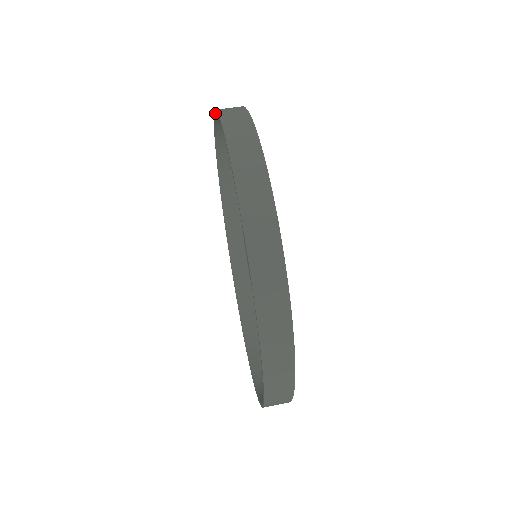
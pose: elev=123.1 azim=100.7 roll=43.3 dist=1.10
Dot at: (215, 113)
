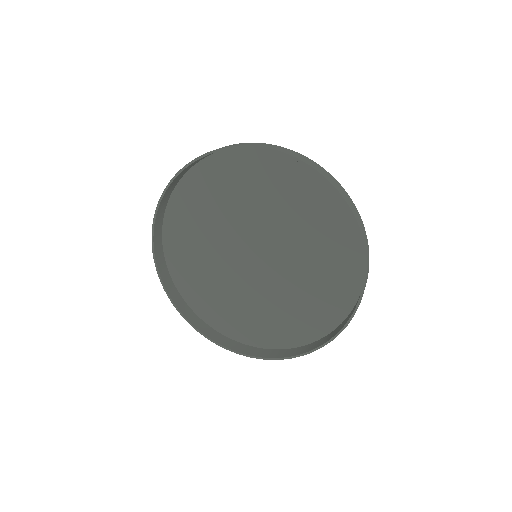
Dot at: (159, 204)
